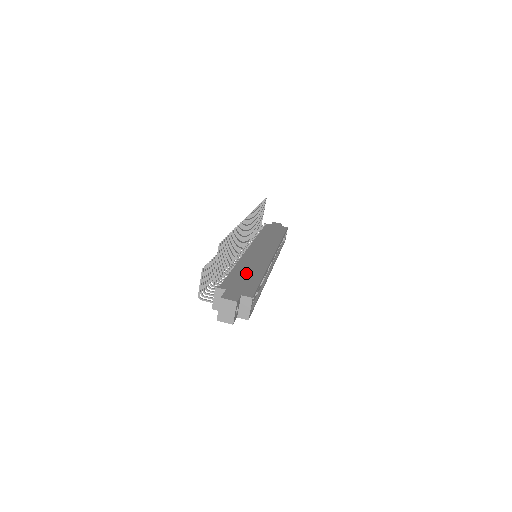
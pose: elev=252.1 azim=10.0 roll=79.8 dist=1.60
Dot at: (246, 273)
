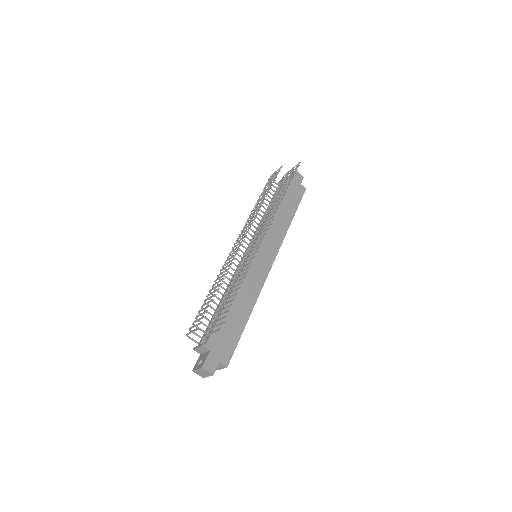
Dot at: (235, 314)
